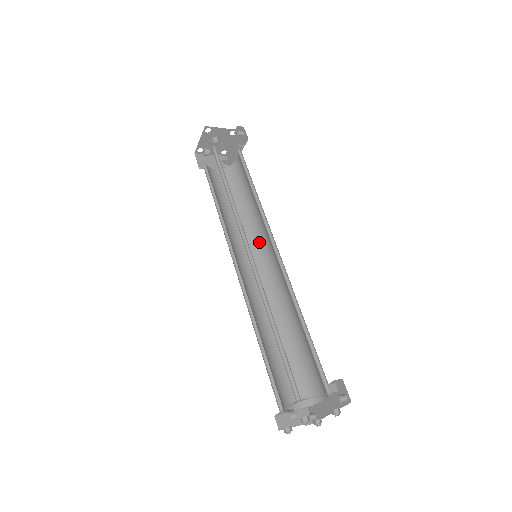
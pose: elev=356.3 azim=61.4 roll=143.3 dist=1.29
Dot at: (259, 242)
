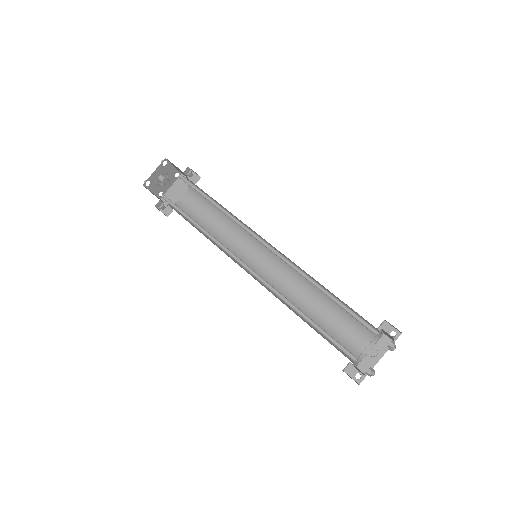
Dot at: (240, 254)
